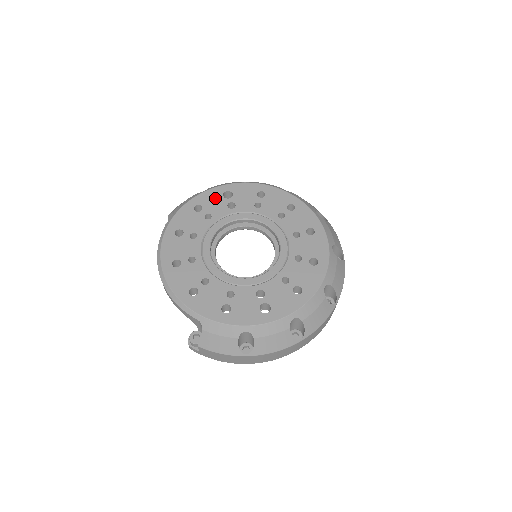
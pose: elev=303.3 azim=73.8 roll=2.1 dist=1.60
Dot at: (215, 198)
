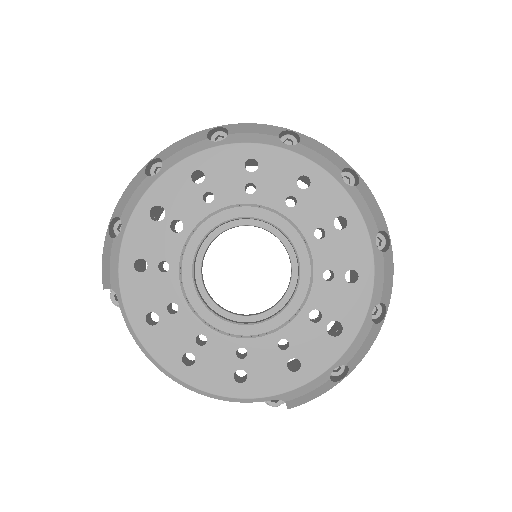
Dot at: (146, 233)
